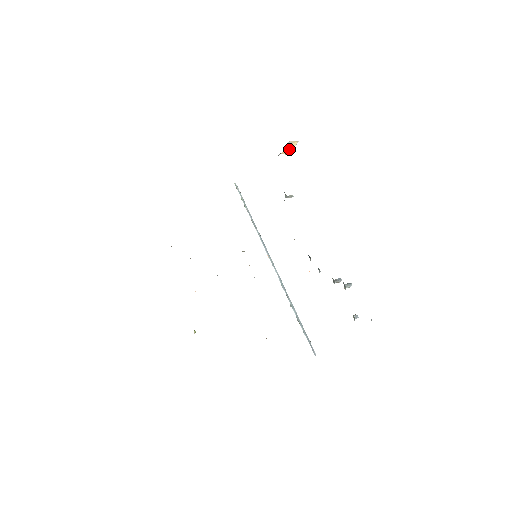
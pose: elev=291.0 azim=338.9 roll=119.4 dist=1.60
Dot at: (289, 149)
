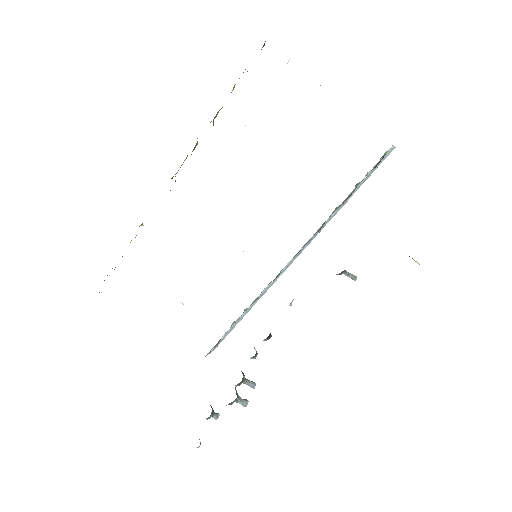
Dot at: occluded
